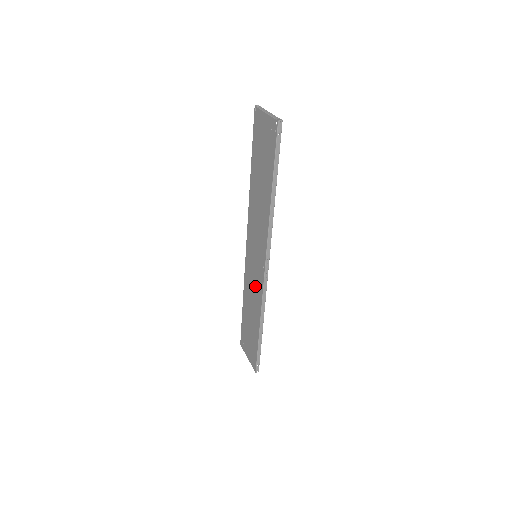
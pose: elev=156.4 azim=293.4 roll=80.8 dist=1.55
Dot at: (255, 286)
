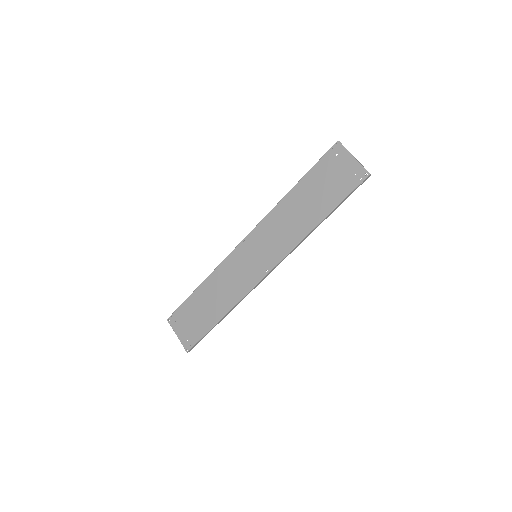
Dot at: (238, 280)
